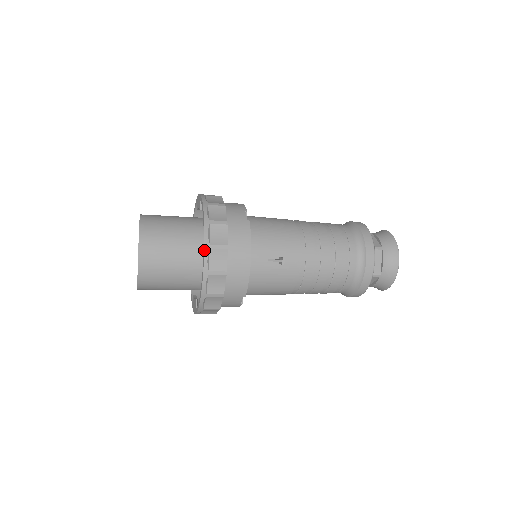
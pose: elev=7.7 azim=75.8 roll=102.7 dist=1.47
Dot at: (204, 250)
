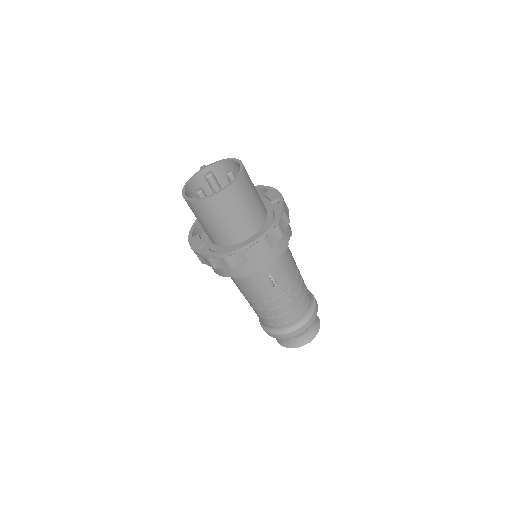
Dot at: (259, 237)
